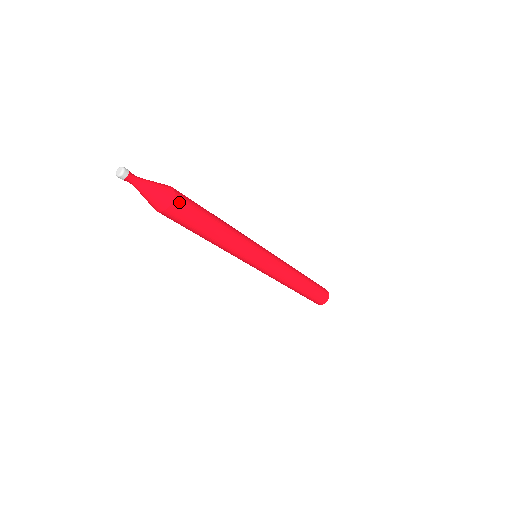
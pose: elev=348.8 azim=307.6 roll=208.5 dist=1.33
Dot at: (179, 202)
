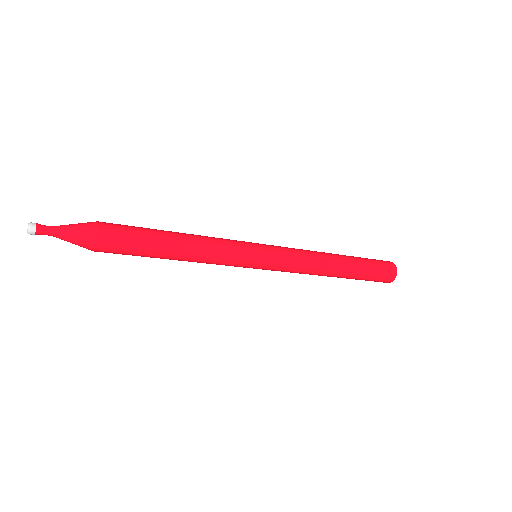
Dot at: (106, 242)
